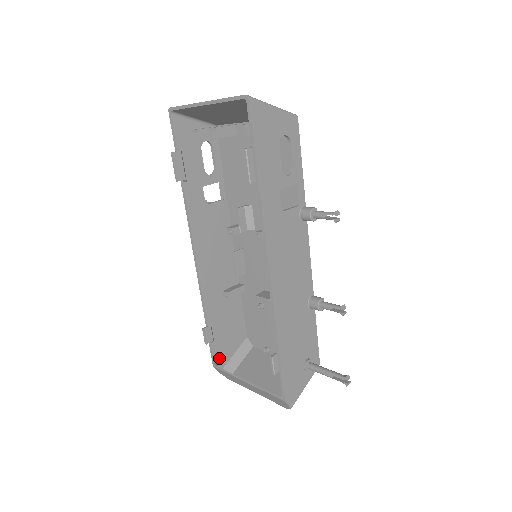
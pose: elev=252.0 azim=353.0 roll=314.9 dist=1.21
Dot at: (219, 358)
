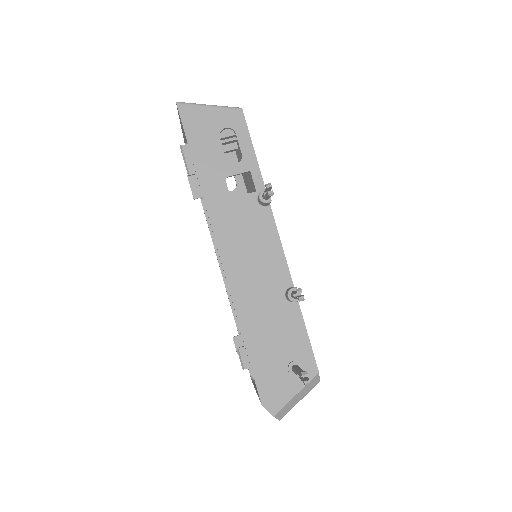
Dot at: occluded
